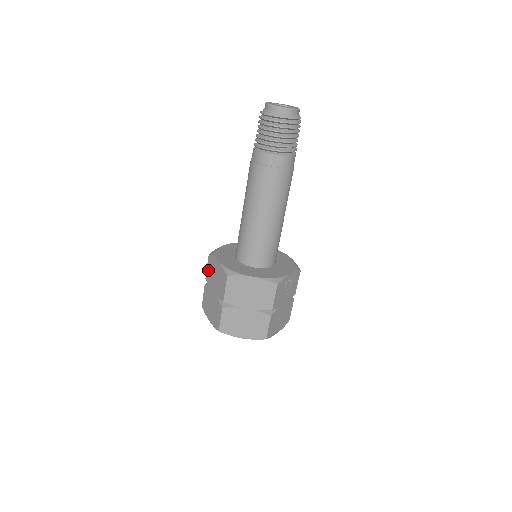
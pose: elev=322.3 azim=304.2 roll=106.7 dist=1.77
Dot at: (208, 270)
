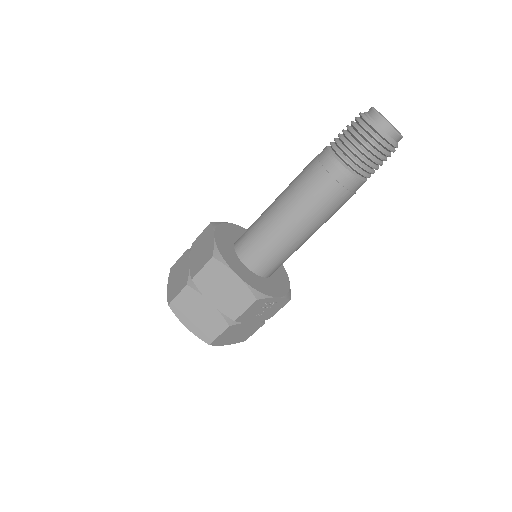
Dot at: (200, 237)
